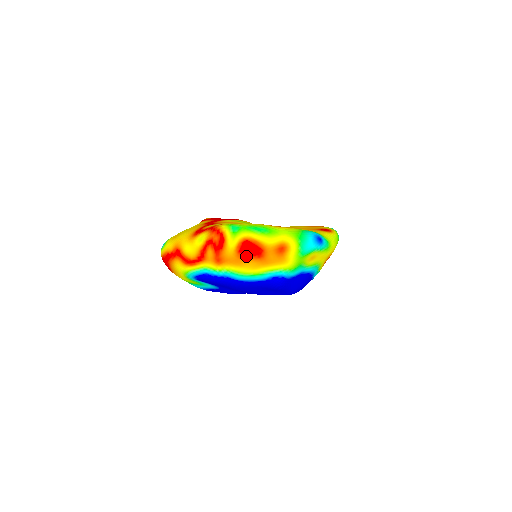
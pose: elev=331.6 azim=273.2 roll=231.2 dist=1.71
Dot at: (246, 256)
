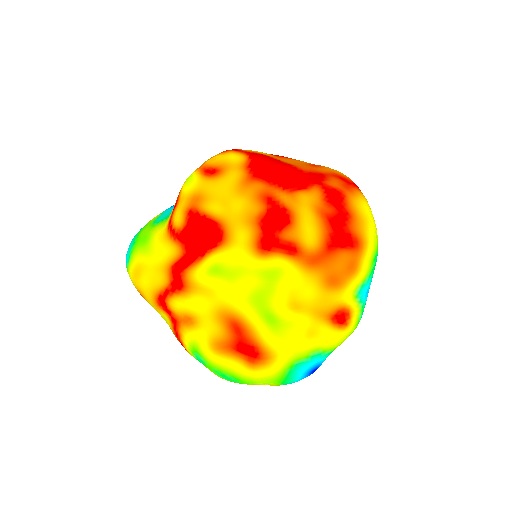
Dot at: occluded
